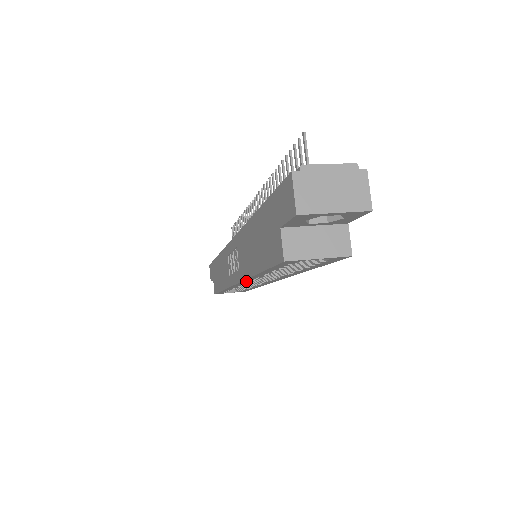
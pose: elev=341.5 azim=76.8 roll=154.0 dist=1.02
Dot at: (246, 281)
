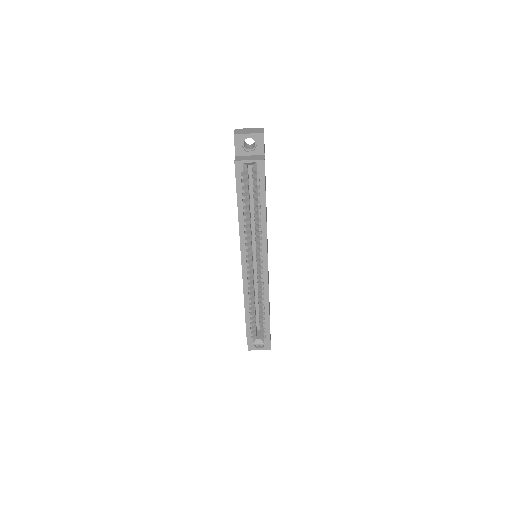
Dot at: (243, 249)
